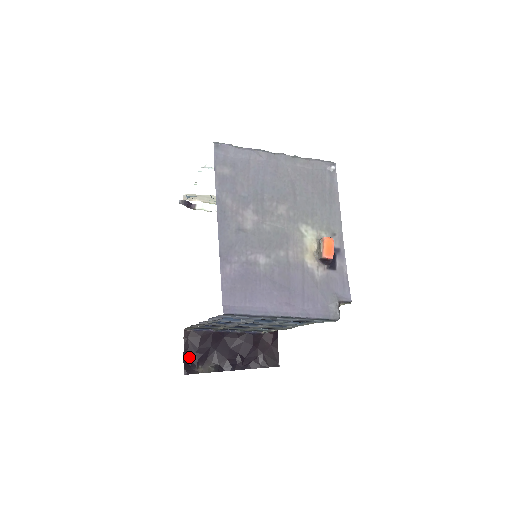
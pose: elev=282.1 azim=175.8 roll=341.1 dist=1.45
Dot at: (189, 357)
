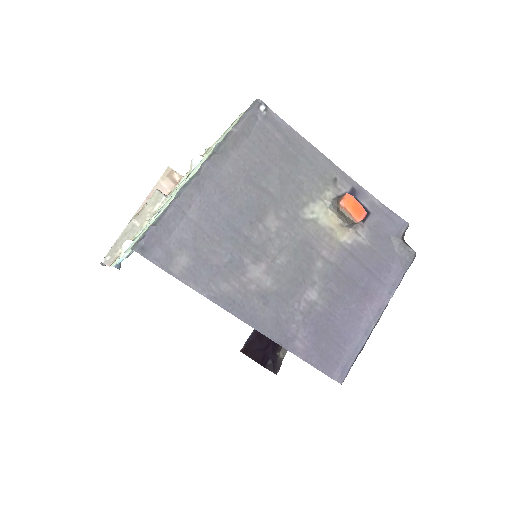
Dot at: (264, 360)
